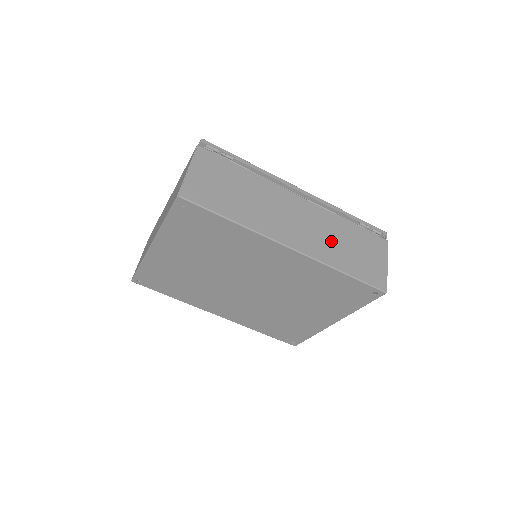
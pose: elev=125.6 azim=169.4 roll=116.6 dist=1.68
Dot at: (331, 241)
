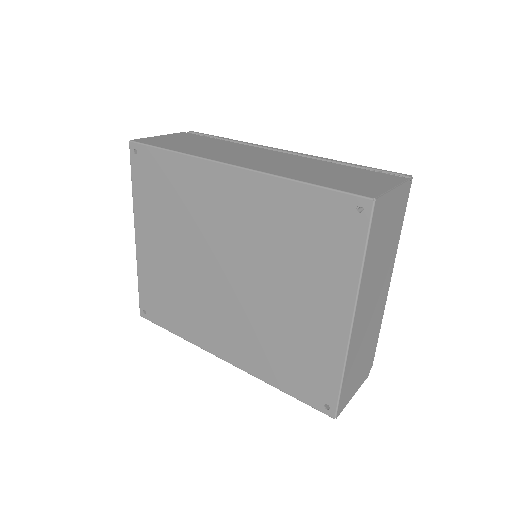
Dot at: (300, 168)
